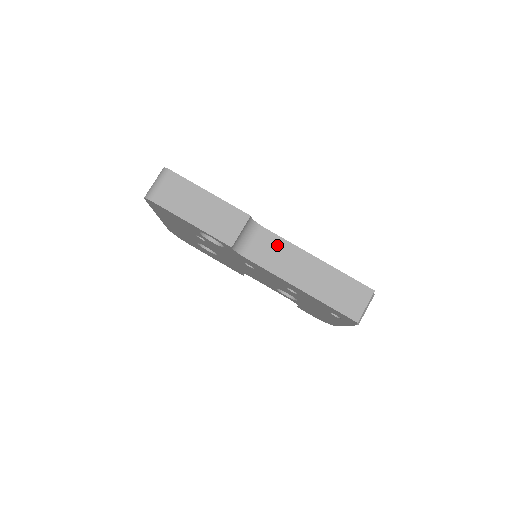
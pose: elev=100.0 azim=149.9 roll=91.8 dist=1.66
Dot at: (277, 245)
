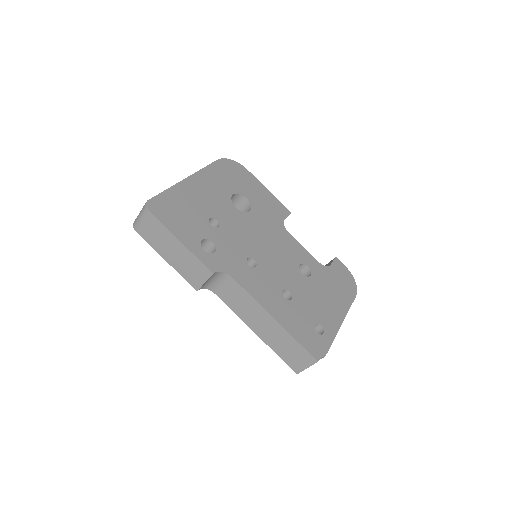
Dot at: (241, 295)
